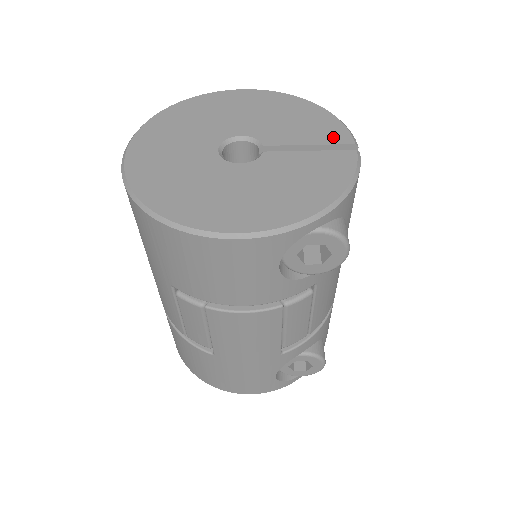
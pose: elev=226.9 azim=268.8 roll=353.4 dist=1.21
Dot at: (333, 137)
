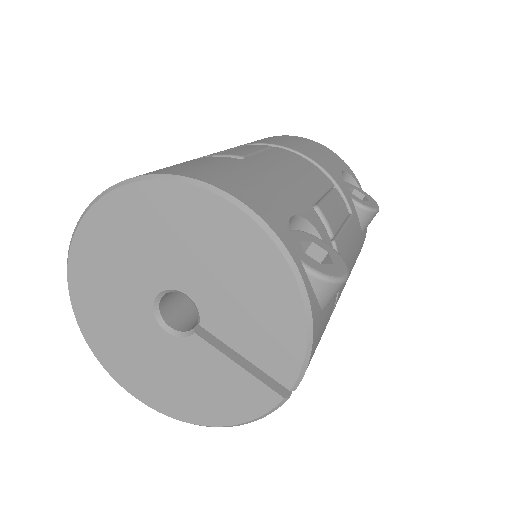
Dot at: occluded
